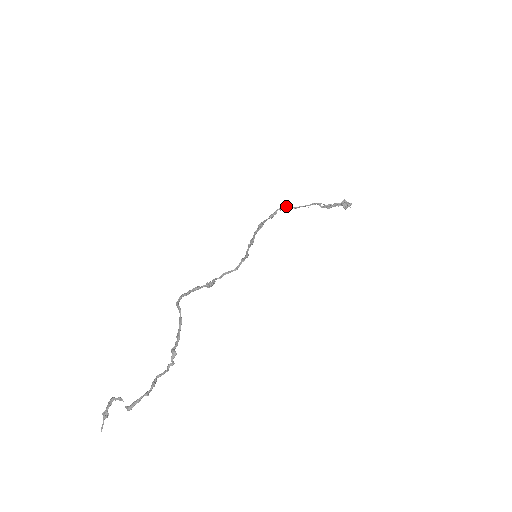
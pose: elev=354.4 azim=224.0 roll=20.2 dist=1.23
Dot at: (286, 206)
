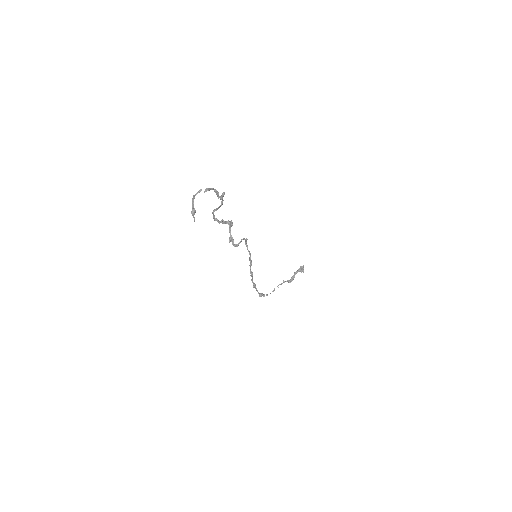
Dot at: (267, 294)
